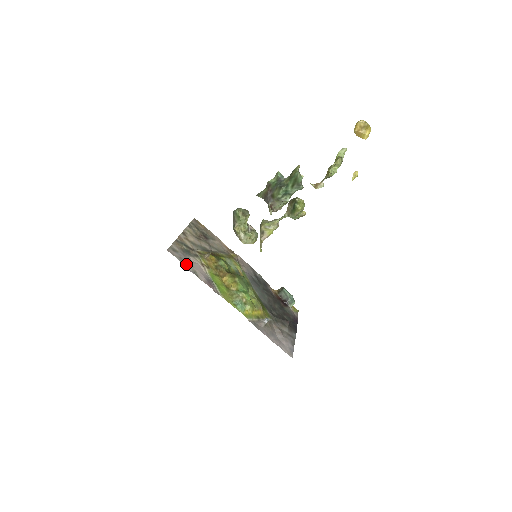
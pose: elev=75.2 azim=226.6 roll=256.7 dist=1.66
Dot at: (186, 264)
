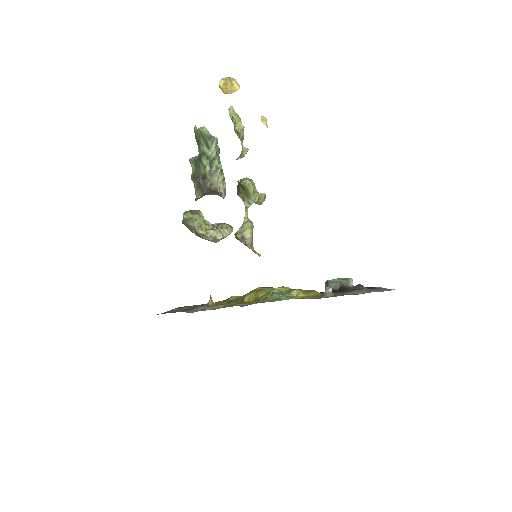
Dot at: (186, 312)
